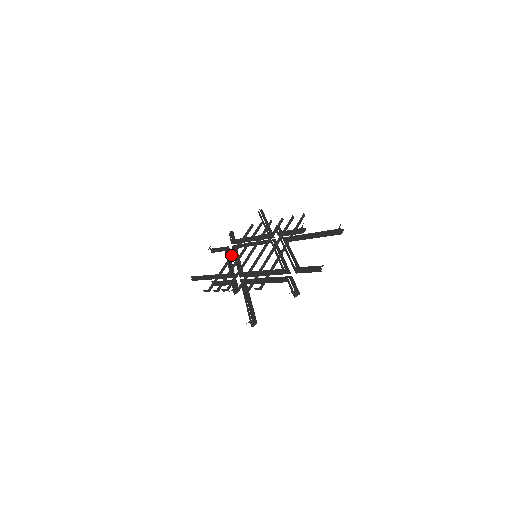
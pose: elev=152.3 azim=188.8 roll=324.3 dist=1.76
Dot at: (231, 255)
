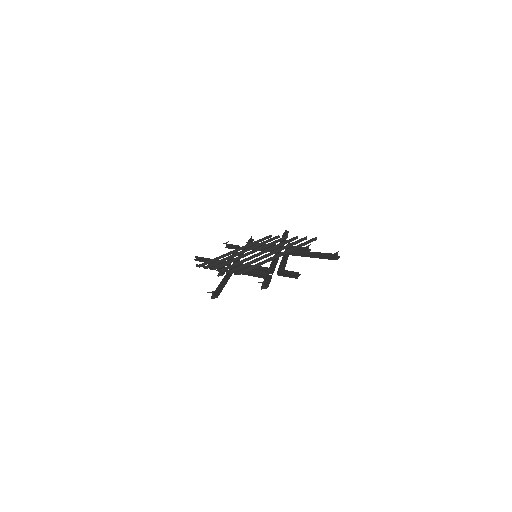
Dot at: (237, 249)
